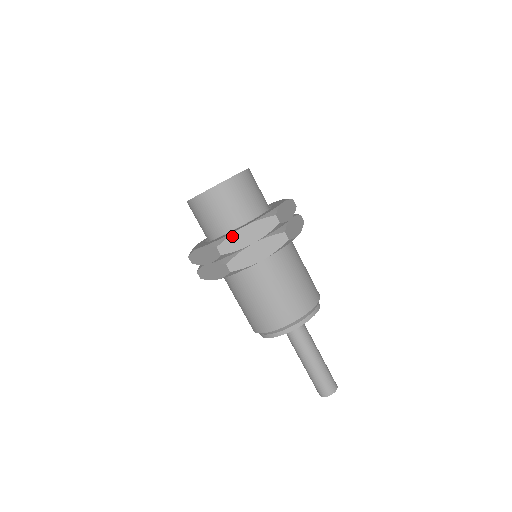
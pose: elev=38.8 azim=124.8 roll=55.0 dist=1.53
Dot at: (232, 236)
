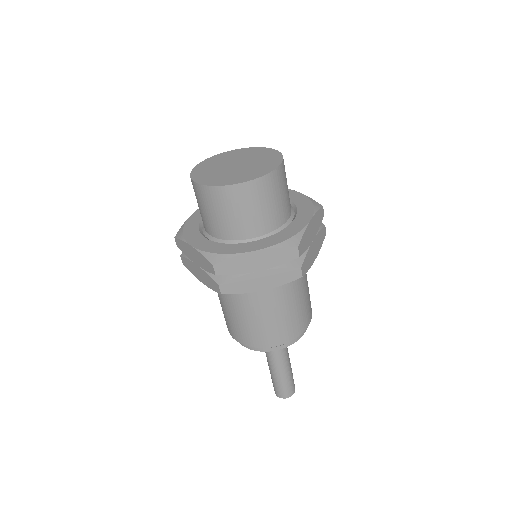
Dot at: (236, 258)
